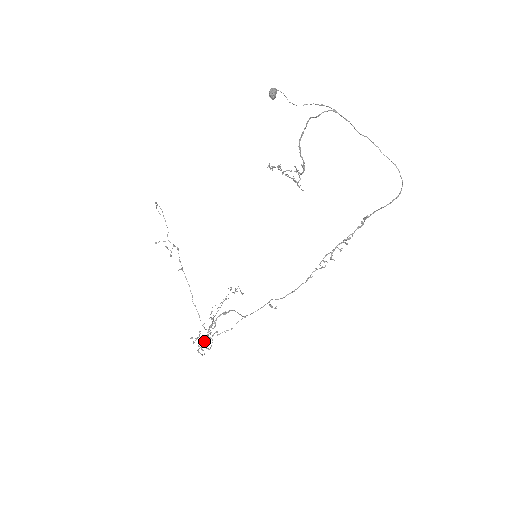
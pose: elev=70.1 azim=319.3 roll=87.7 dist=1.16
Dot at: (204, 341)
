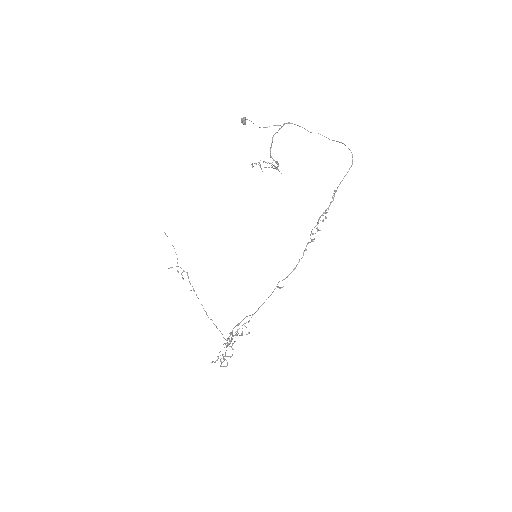
Dot at: occluded
